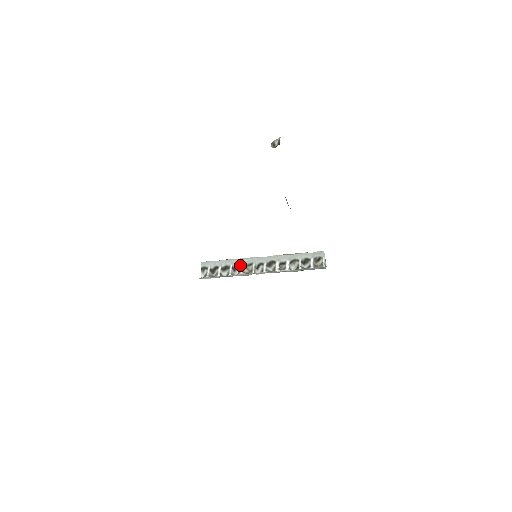
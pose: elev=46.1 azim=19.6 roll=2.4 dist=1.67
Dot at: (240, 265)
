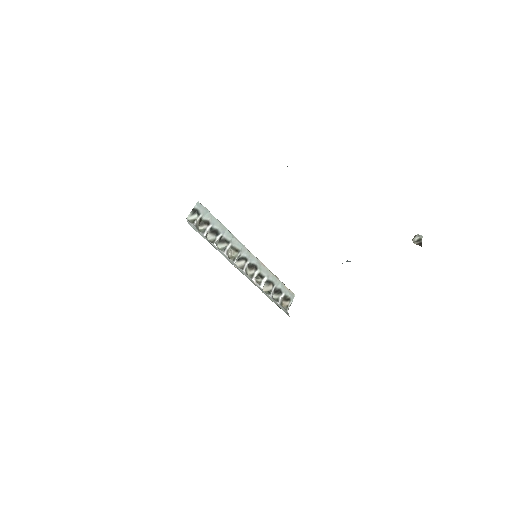
Dot at: (229, 242)
